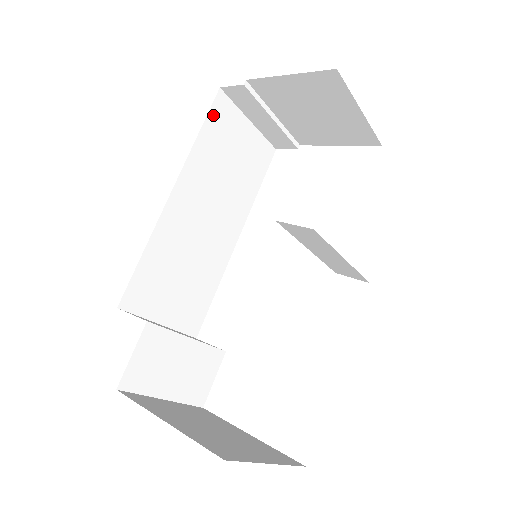
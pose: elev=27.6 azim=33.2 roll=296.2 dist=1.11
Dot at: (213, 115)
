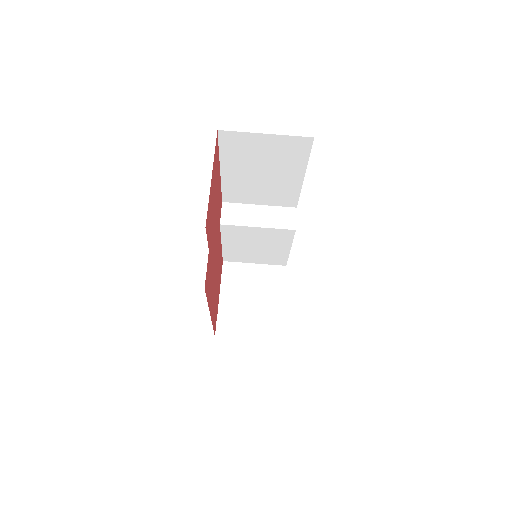
Dot at: occluded
